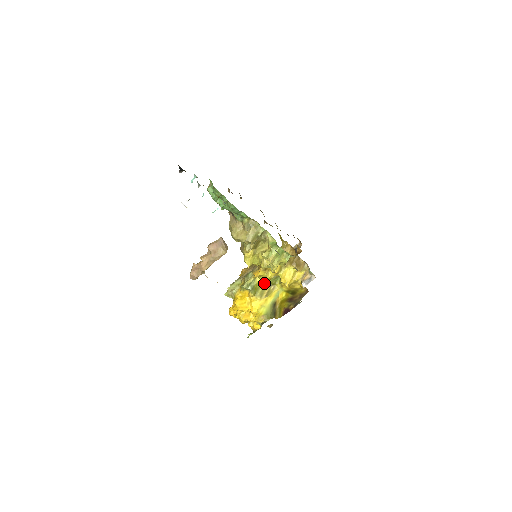
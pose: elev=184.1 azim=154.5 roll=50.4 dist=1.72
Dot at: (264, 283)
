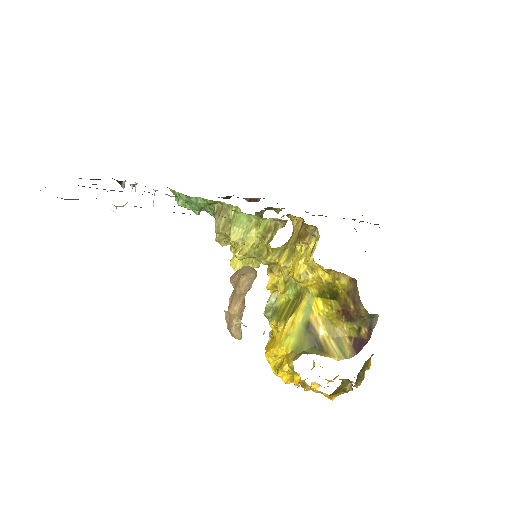
Dot at: (292, 298)
